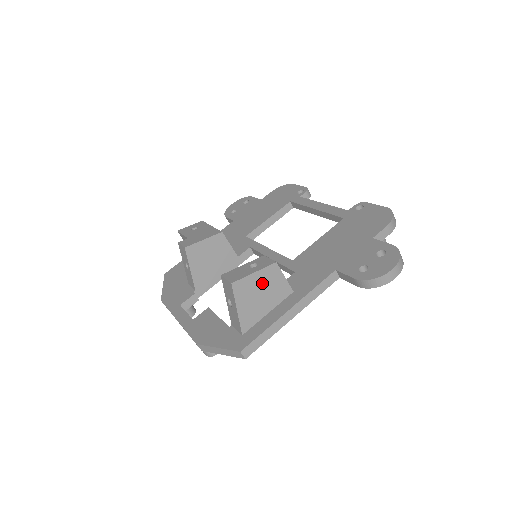
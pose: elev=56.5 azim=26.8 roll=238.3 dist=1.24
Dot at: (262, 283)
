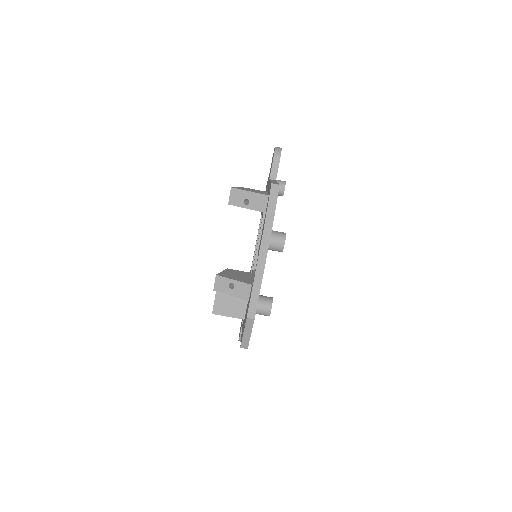
Dot at: occluded
